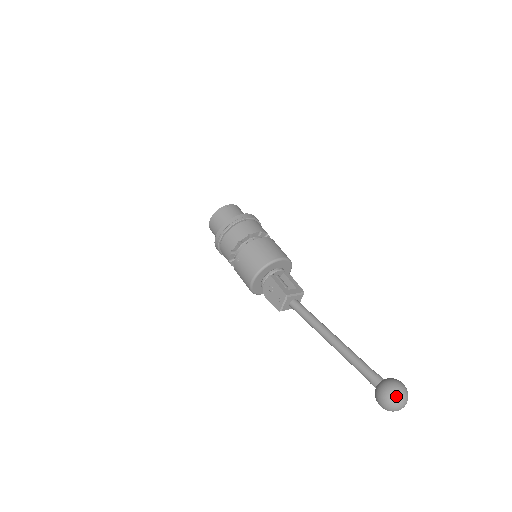
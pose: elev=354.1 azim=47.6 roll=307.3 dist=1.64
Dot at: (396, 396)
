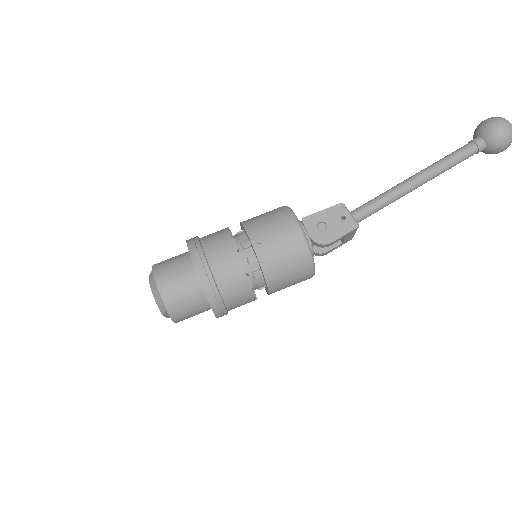
Dot at: (499, 117)
